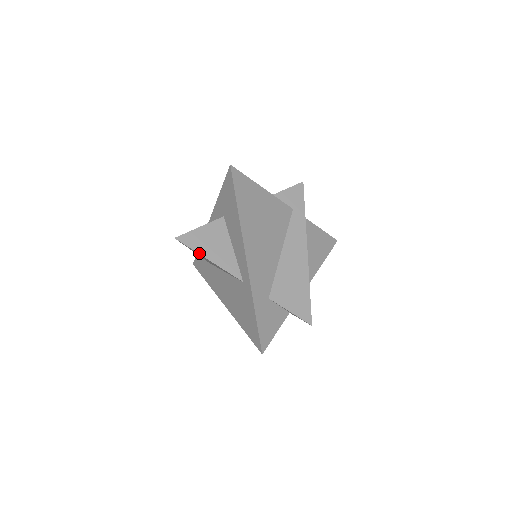
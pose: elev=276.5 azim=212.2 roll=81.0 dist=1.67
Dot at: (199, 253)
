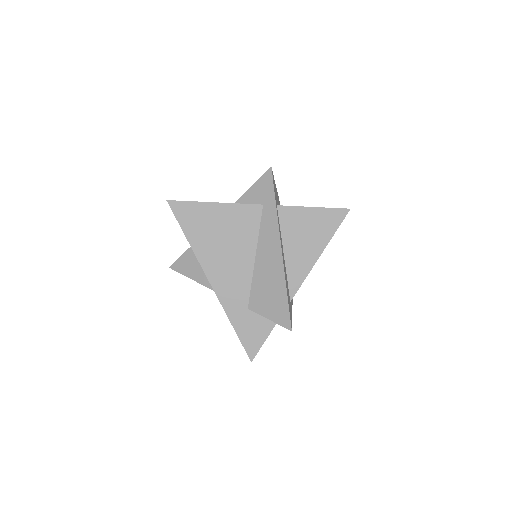
Dot at: (188, 277)
